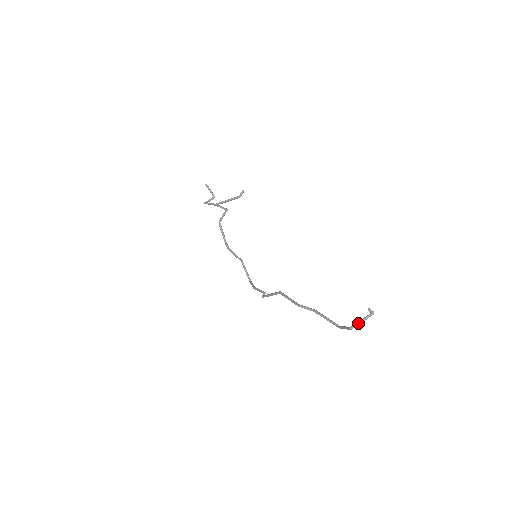
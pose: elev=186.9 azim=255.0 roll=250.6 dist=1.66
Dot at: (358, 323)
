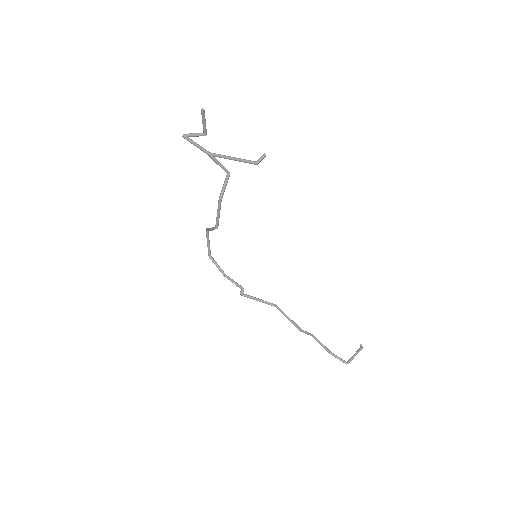
Dot at: occluded
